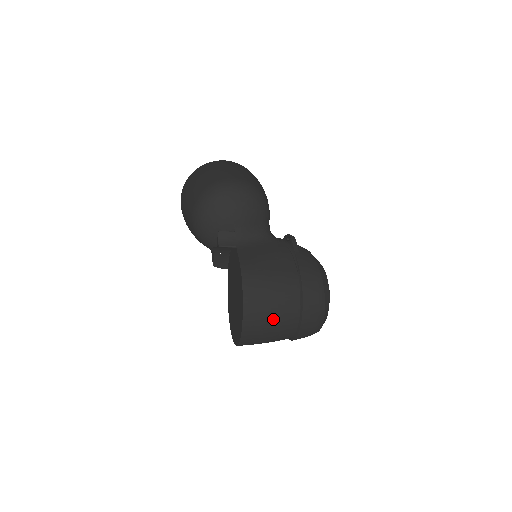
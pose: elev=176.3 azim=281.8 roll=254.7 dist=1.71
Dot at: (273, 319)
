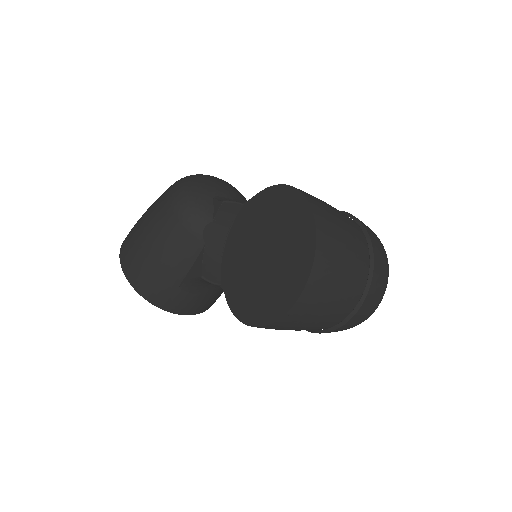
Dot at: (341, 221)
